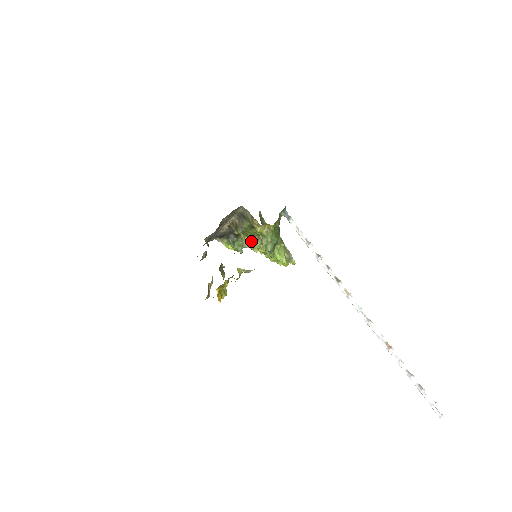
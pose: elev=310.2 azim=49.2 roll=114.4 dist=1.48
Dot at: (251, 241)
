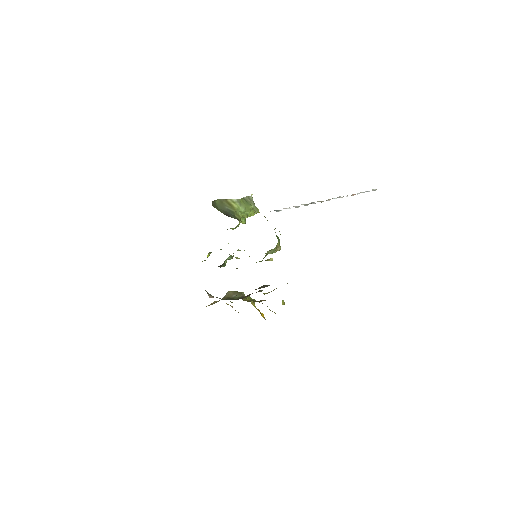
Dot at: occluded
